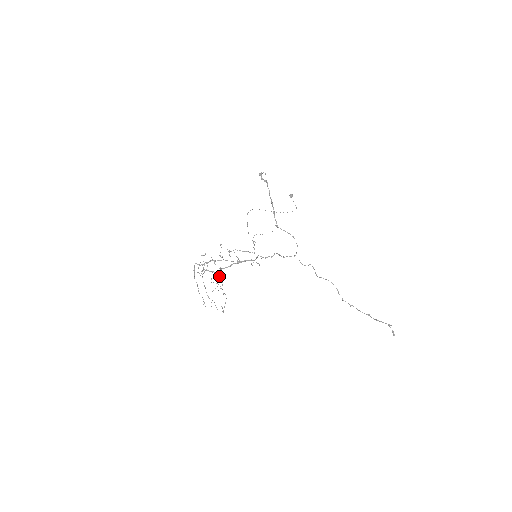
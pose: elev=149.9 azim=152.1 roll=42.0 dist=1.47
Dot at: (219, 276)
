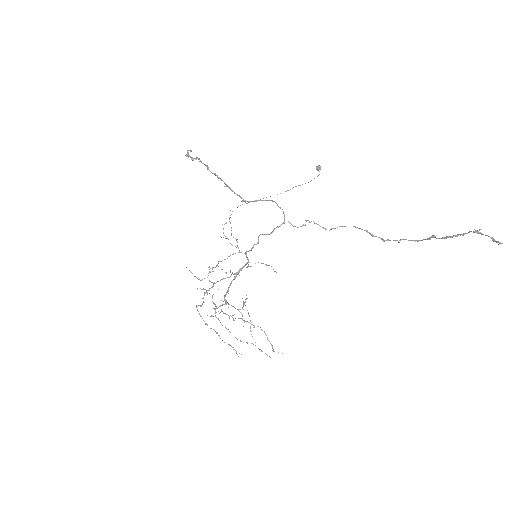
Dot at: occluded
